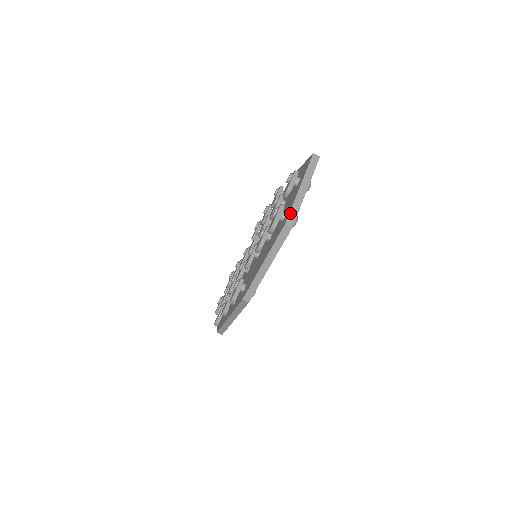
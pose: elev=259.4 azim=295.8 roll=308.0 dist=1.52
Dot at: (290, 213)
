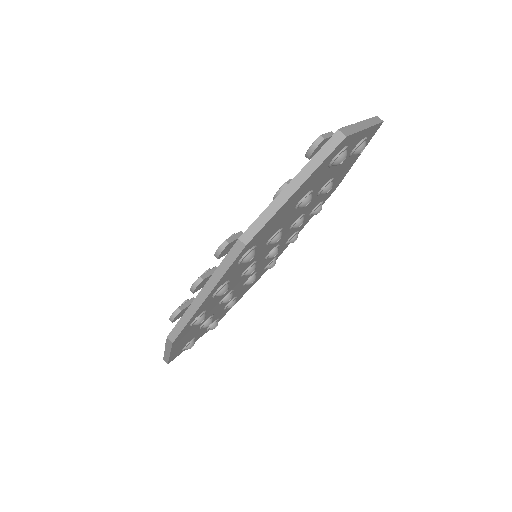
Dot at: (346, 127)
